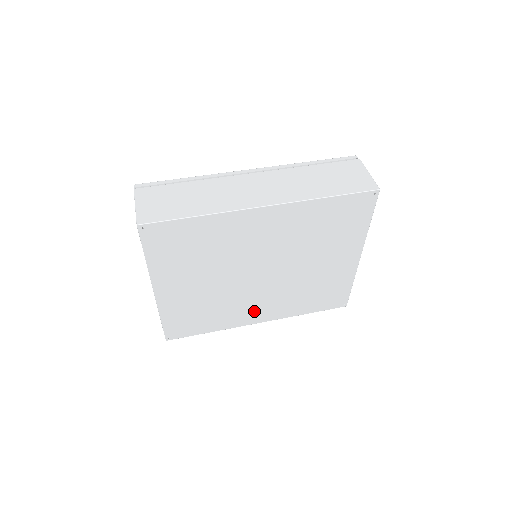
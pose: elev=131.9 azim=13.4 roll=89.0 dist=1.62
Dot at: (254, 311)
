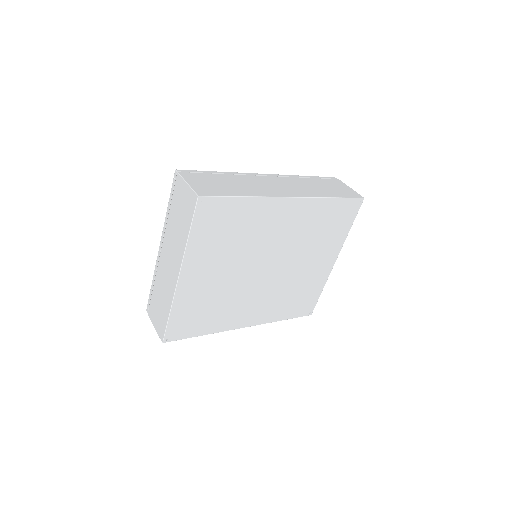
Dot at: (246, 312)
